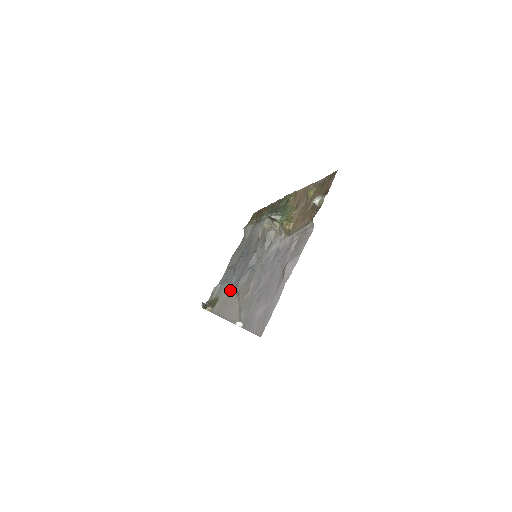
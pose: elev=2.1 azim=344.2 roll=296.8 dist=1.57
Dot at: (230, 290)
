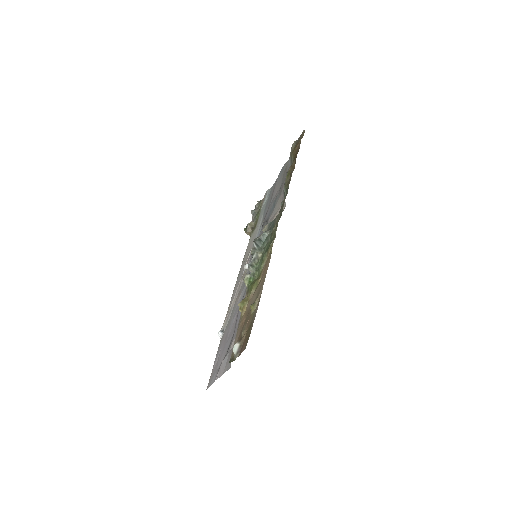
Dot at: (252, 246)
